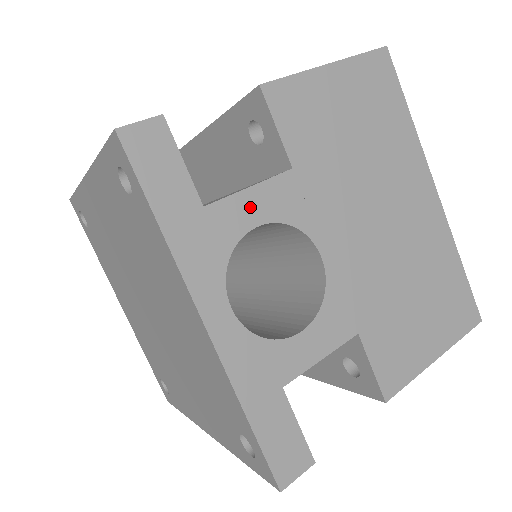
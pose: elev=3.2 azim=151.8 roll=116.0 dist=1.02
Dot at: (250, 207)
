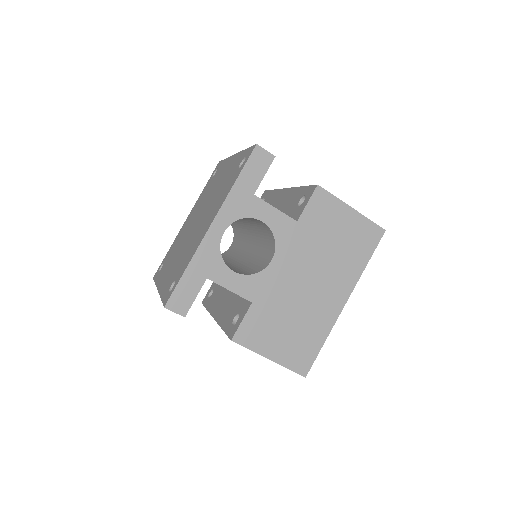
Dot at: (268, 214)
